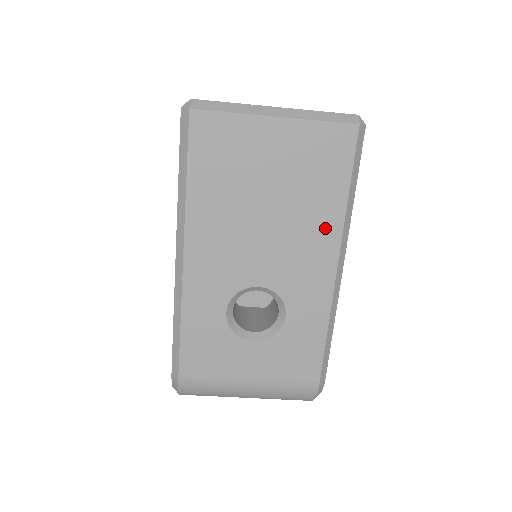
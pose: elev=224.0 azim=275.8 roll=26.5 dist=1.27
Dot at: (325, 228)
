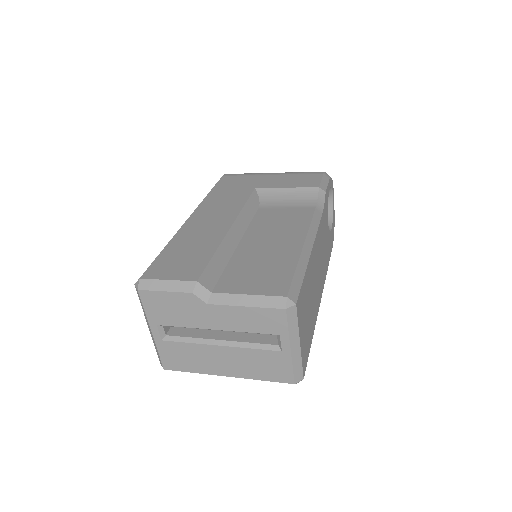
Dot at: occluded
